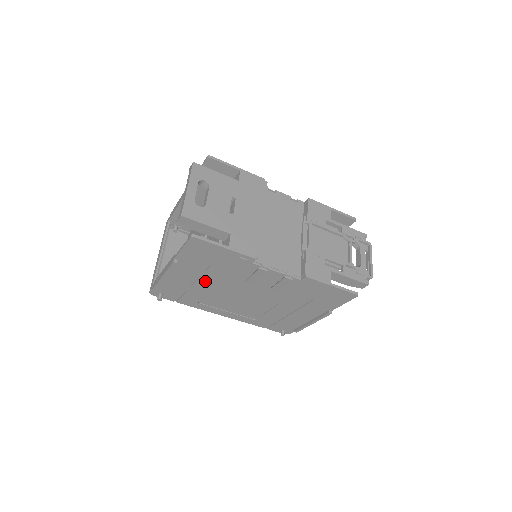
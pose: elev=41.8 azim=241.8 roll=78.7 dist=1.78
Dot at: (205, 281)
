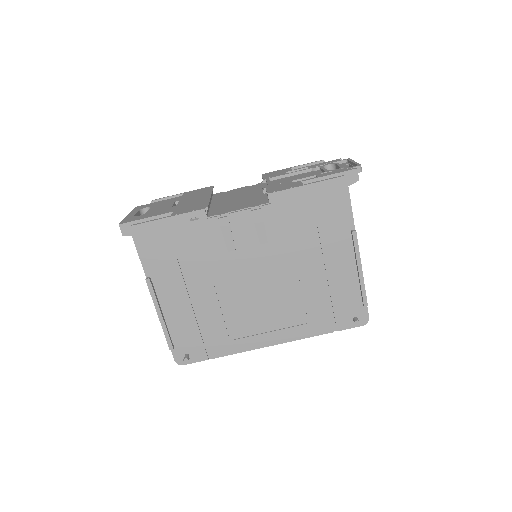
Dot at: (200, 291)
